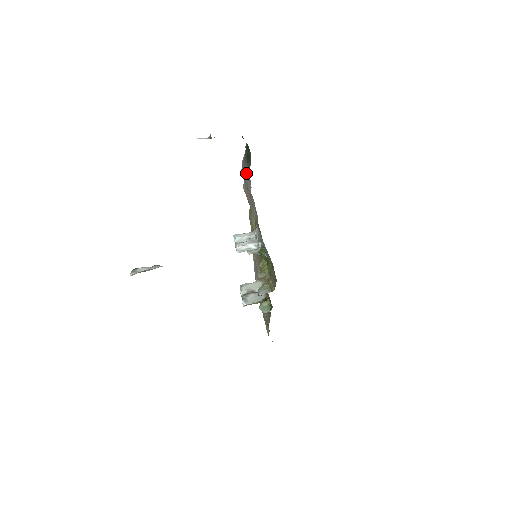
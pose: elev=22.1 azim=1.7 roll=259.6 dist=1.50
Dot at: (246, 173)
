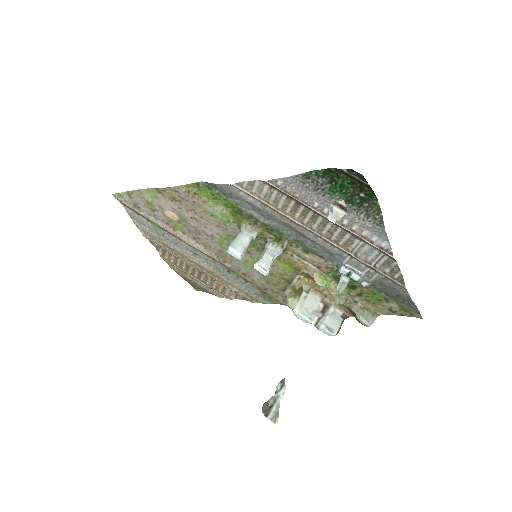
Dot at: (345, 215)
